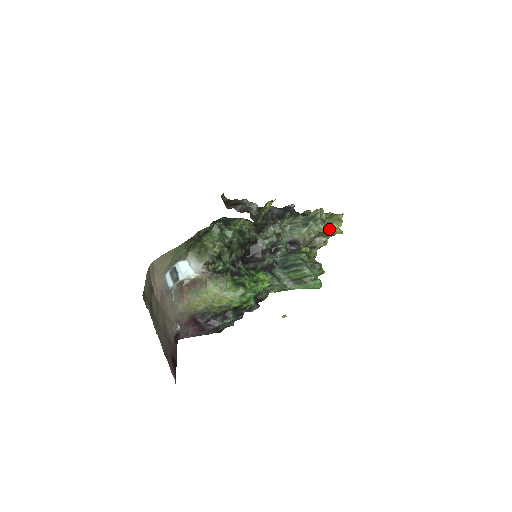
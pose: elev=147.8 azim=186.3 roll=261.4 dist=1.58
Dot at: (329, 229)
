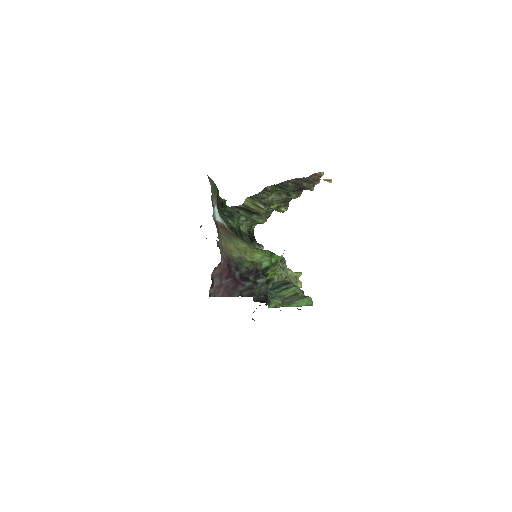
Dot at: (295, 273)
